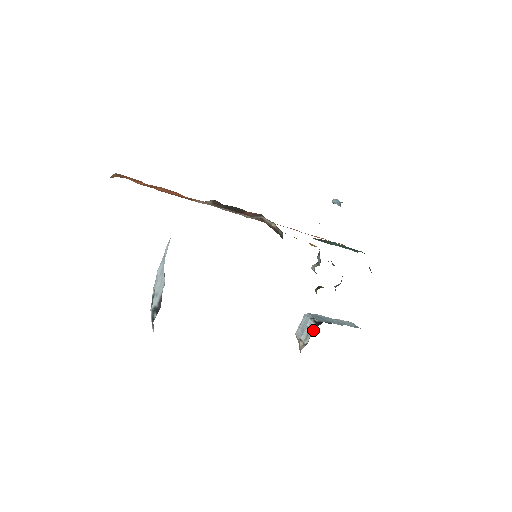
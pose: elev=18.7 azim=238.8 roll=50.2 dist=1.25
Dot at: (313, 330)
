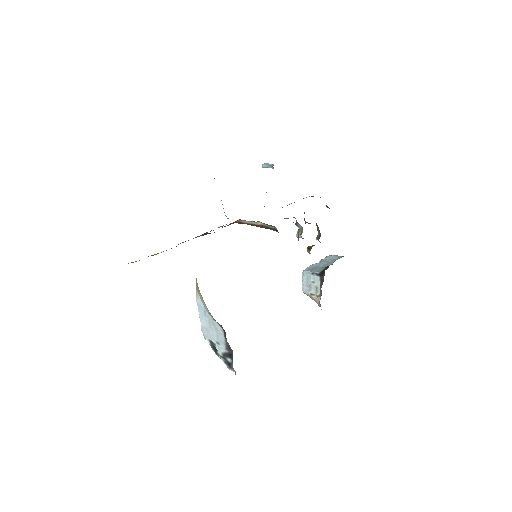
Dot at: (320, 282)
